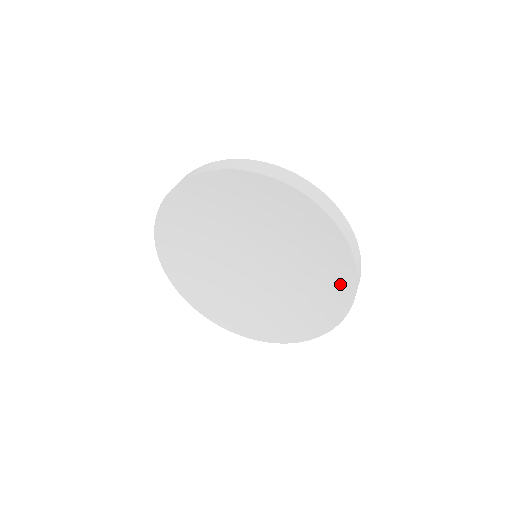
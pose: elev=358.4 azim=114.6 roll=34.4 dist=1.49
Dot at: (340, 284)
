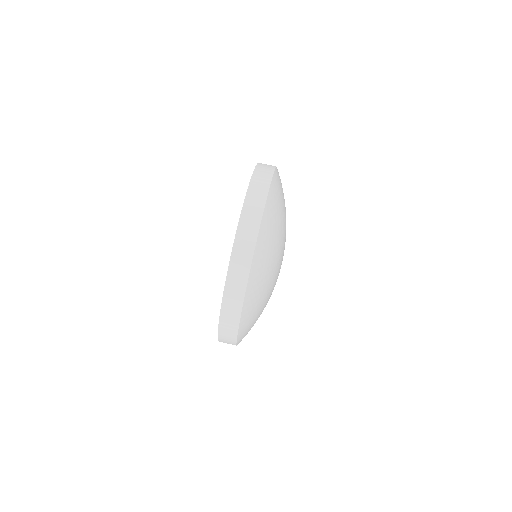
Dot at: occluded
